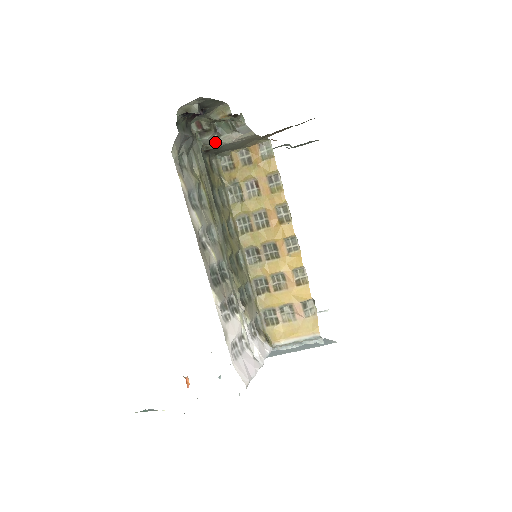
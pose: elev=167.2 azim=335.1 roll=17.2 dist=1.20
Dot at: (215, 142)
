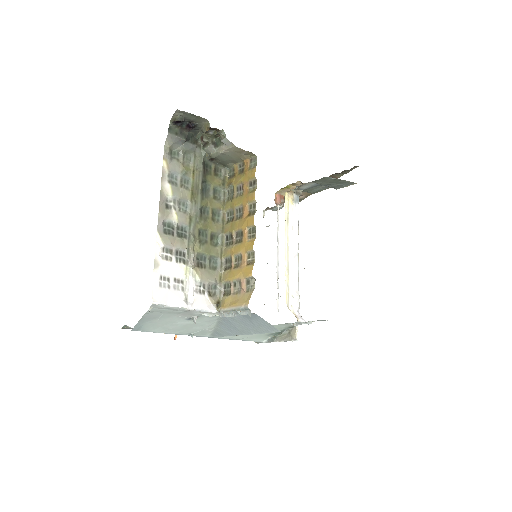
Dot at: (214, 152)
